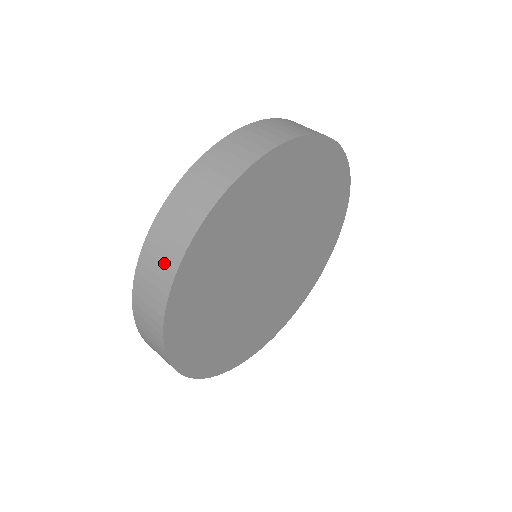
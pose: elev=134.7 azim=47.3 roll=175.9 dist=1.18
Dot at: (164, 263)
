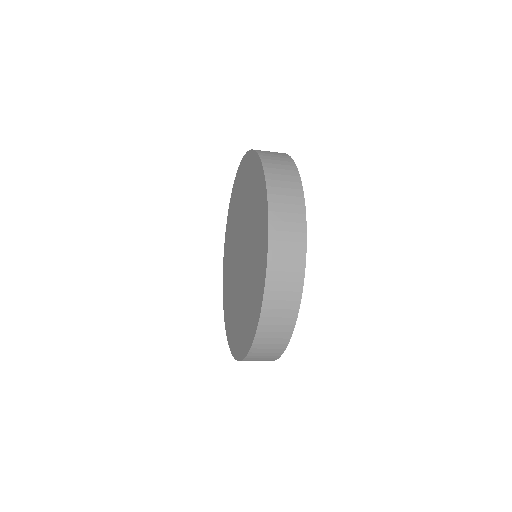
Dot at: (293, 260)
